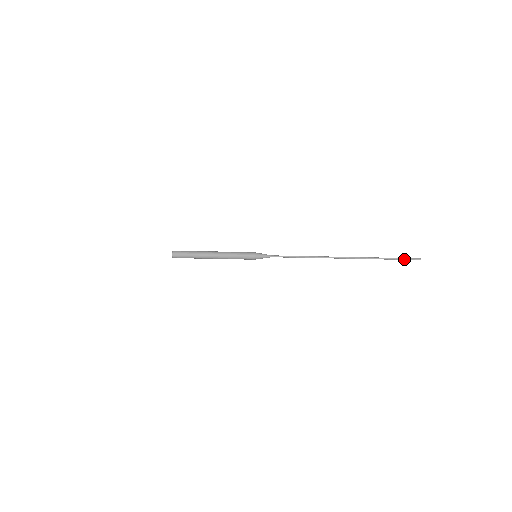
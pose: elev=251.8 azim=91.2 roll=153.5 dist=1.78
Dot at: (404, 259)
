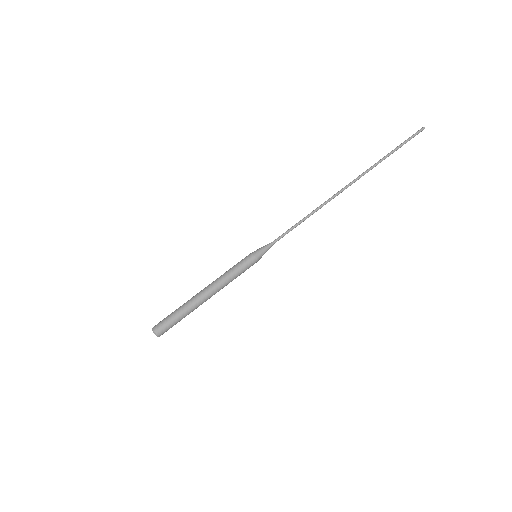
Dot at: (408, 139)
